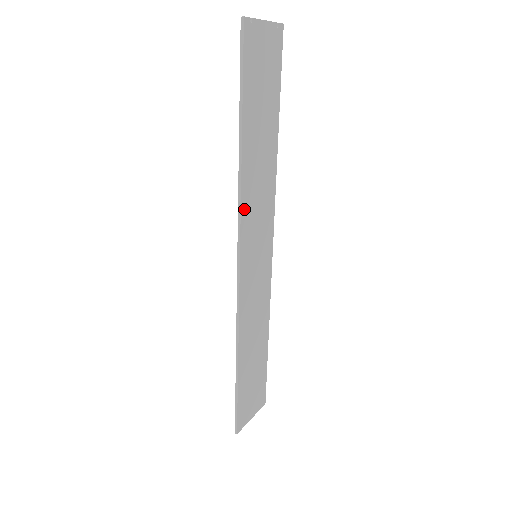
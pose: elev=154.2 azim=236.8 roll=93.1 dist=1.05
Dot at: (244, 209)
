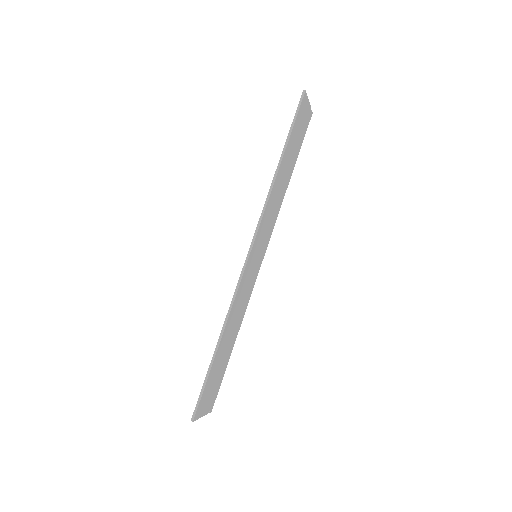
Dot at: (266, 210)
